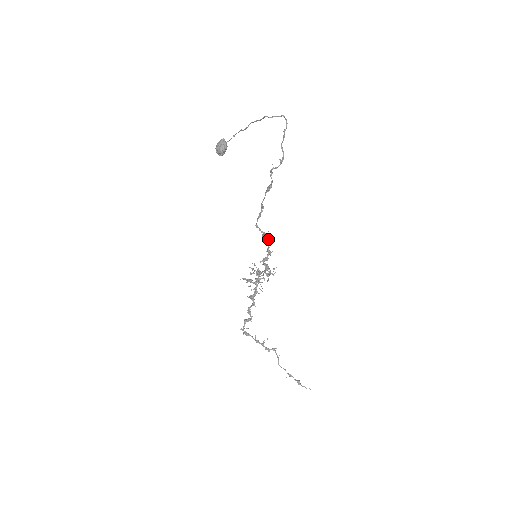
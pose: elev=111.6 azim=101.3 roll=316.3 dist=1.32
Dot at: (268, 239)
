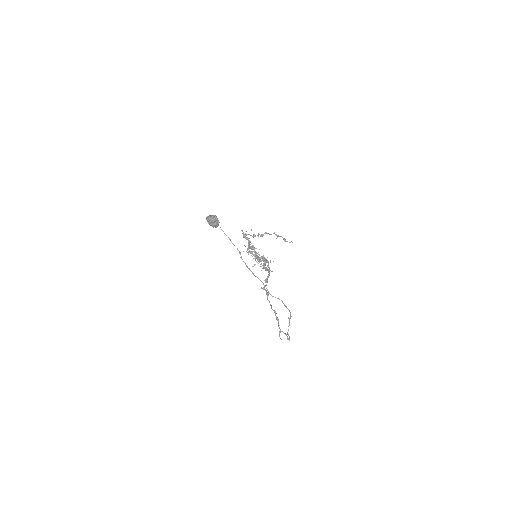
Dot at: occluded
